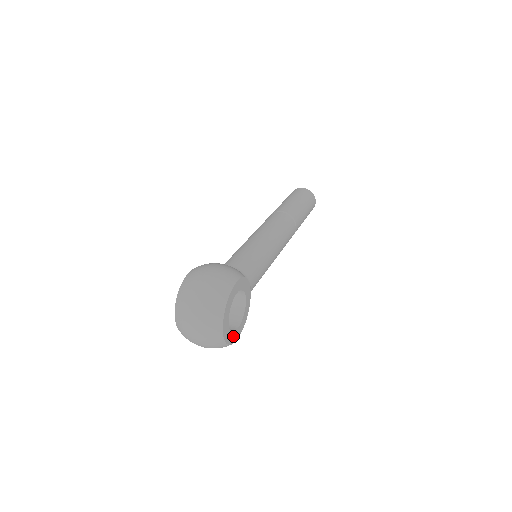
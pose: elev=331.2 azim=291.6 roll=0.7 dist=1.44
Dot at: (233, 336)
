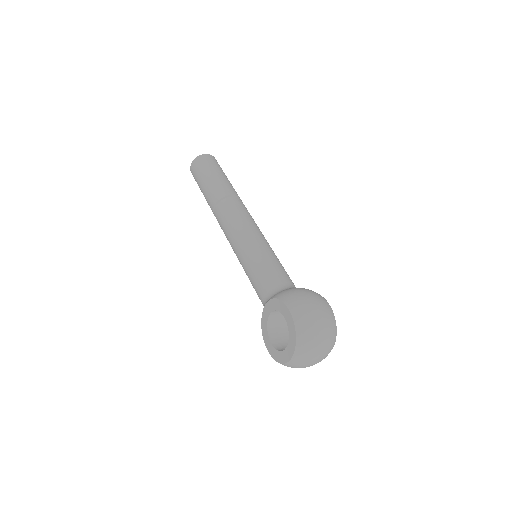
Dot at: occluded
